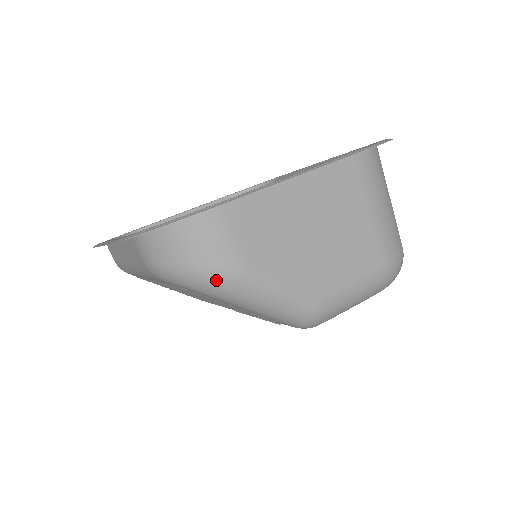
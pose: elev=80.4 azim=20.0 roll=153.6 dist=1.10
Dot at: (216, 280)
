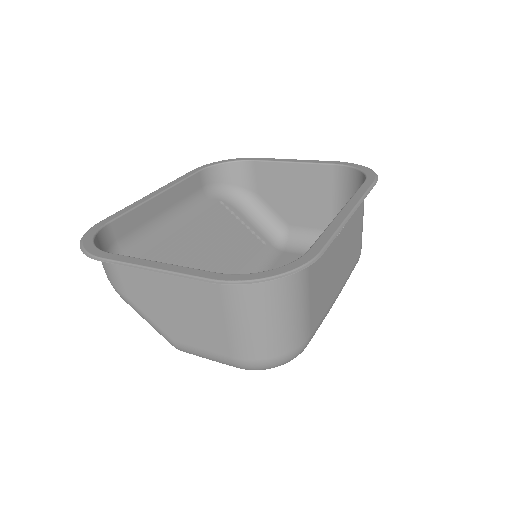
Dot at: (114, 288)
